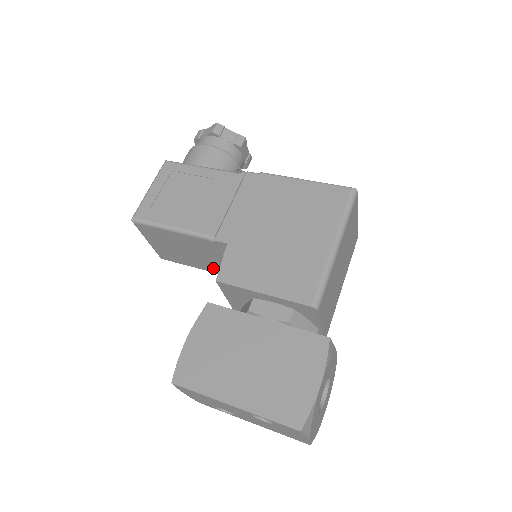
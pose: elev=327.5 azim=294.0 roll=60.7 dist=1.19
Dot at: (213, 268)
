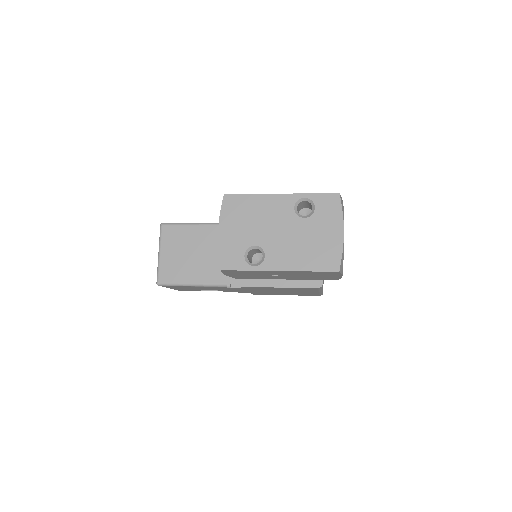
Dot at: (213, 275)
